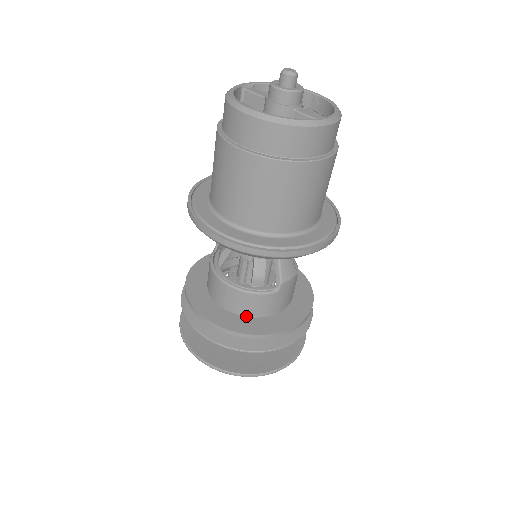
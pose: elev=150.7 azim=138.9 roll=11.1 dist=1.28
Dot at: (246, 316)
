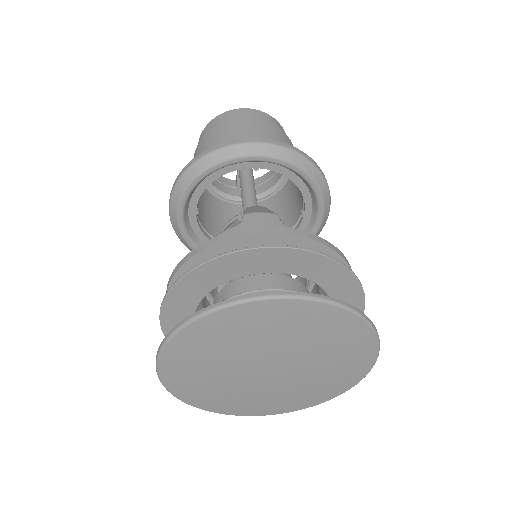
Dot at: occluded
